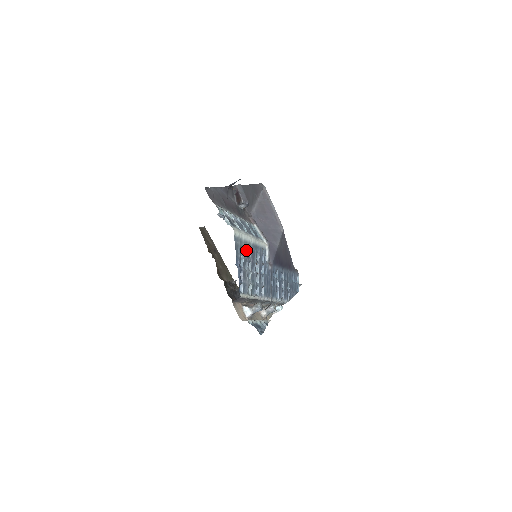
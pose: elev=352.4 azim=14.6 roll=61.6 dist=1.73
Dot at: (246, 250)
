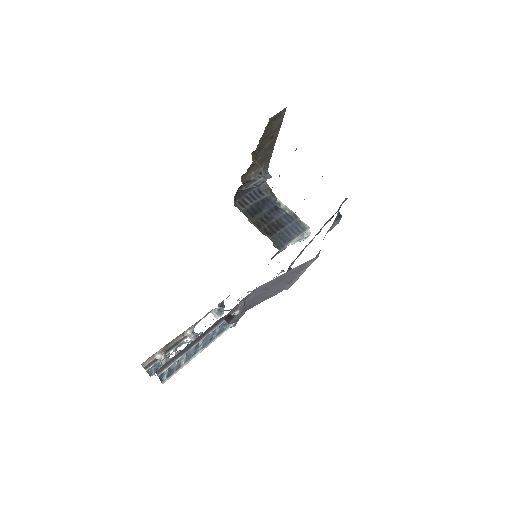
Dot at: occluded
